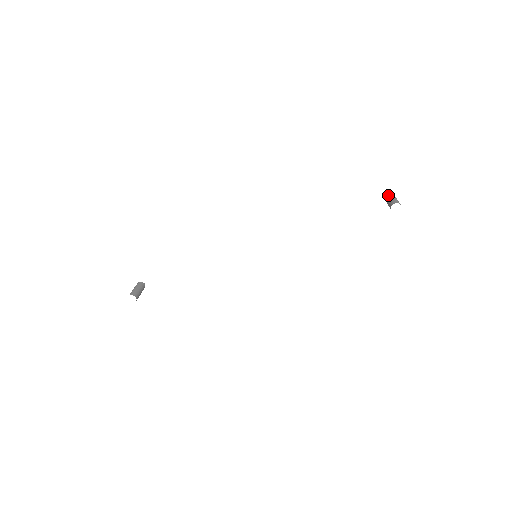
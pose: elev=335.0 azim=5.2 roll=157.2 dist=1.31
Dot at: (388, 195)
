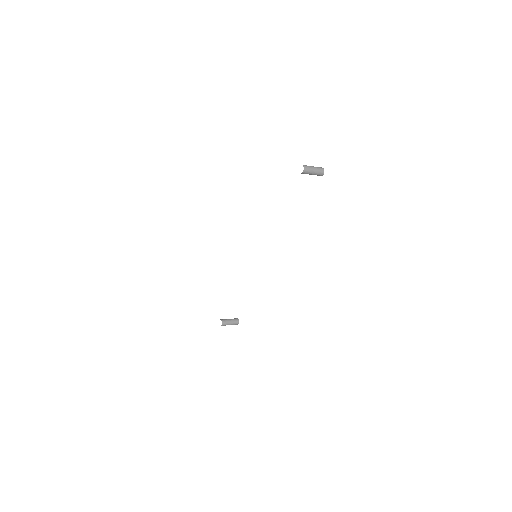
Dot at: occluded
